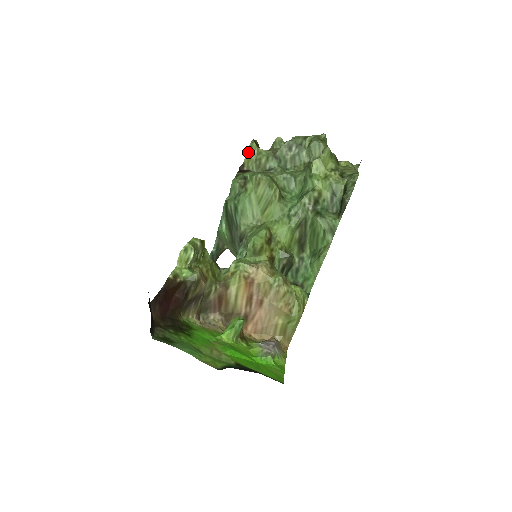
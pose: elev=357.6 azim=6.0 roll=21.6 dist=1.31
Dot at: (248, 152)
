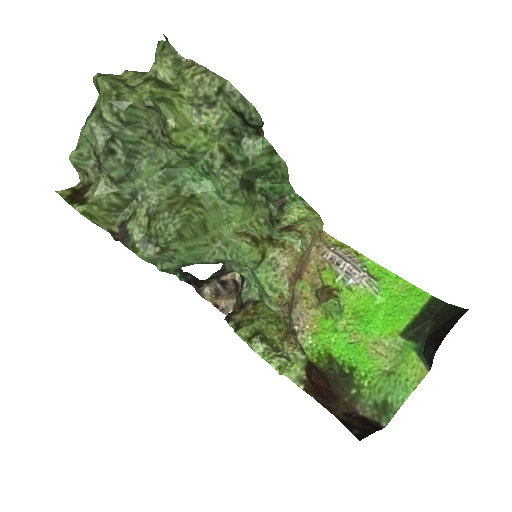
Dot at: (95, 222)
